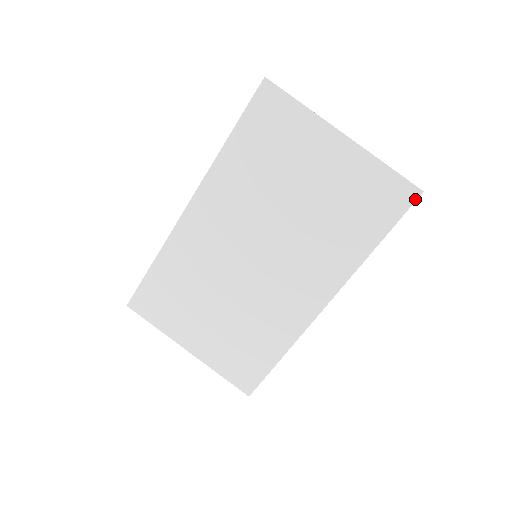
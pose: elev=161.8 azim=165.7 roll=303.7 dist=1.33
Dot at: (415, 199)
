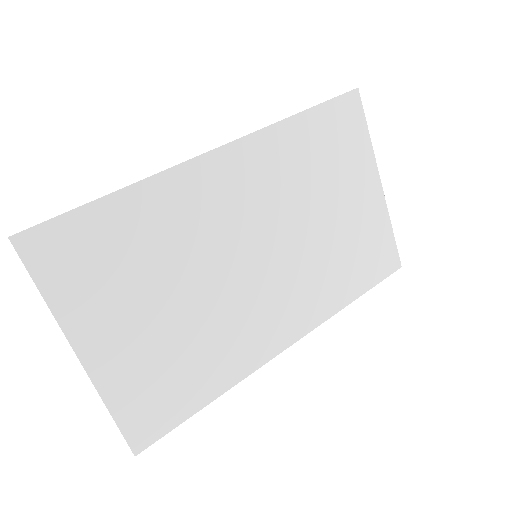
Dot at: (395, 270)
